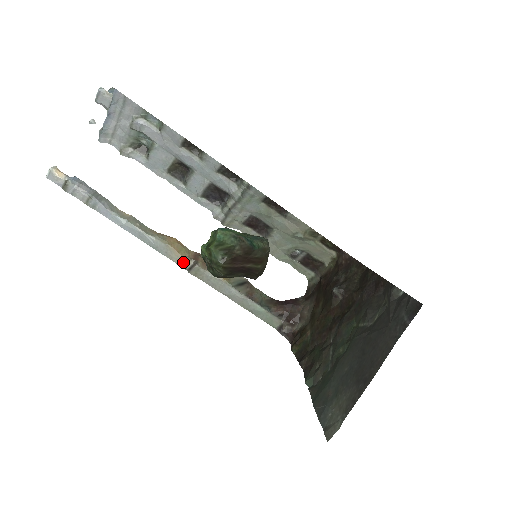
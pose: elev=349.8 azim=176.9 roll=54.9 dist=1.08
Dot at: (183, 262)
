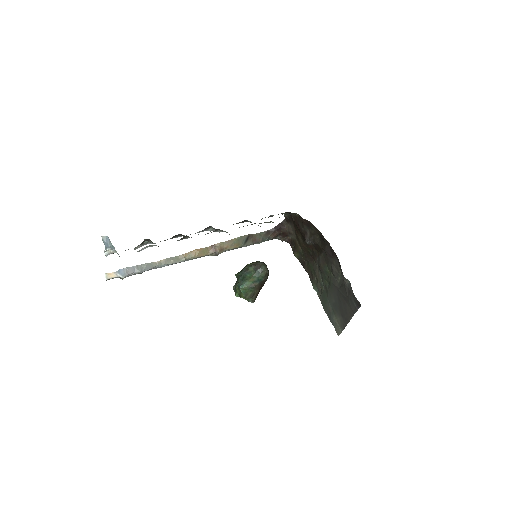
Dot at: (209, 255)
